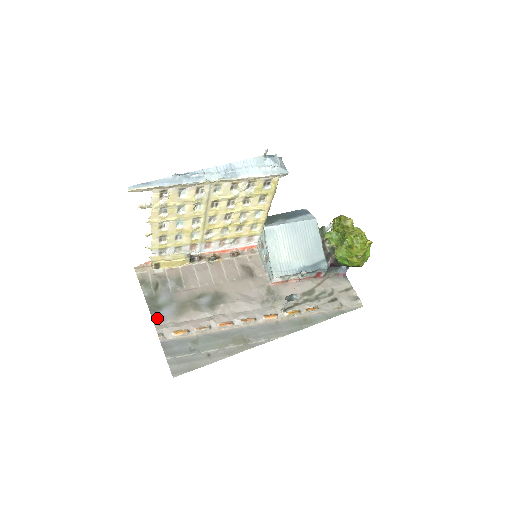
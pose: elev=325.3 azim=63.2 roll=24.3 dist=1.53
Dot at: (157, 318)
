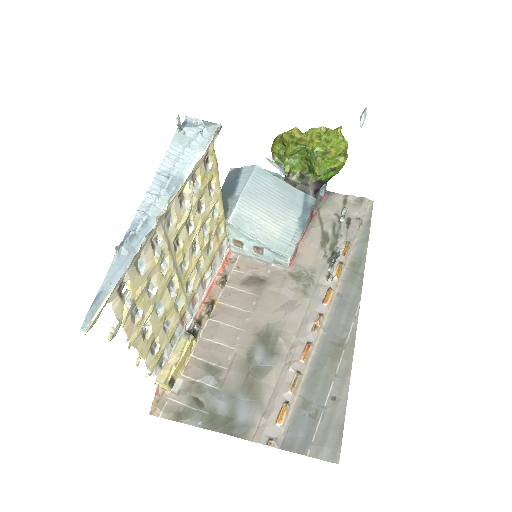
Dot at: (243, 431)
